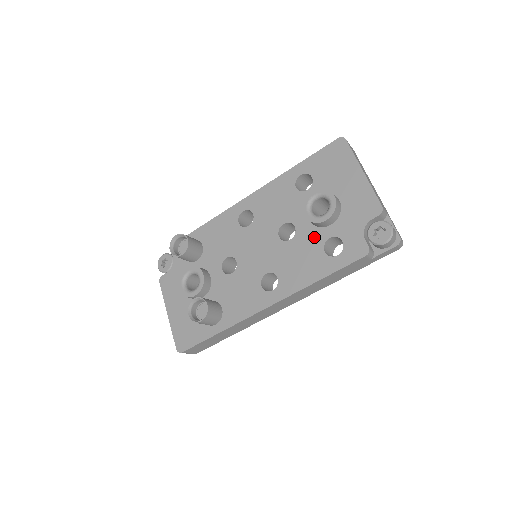
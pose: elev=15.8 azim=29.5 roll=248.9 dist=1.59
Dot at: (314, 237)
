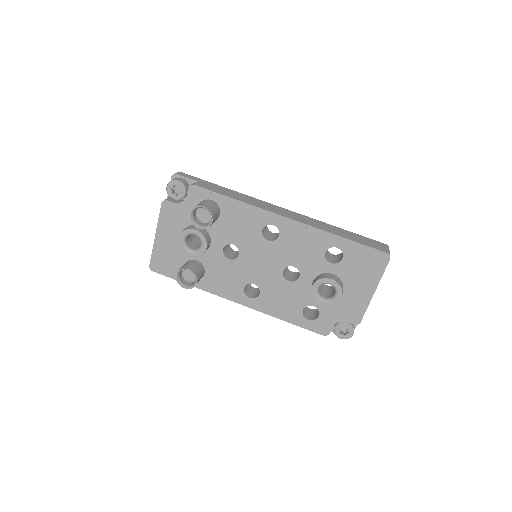
Dot at: (305, 296)
